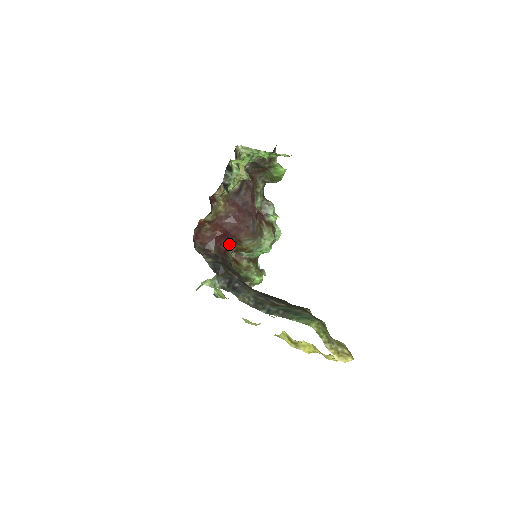
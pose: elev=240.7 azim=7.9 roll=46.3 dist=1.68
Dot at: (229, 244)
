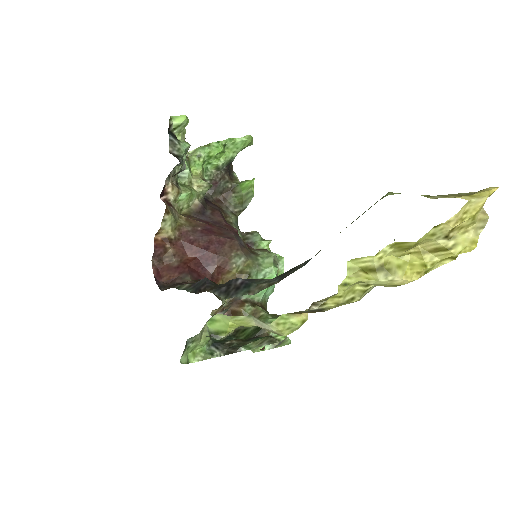
Dot at: (212, 276)
